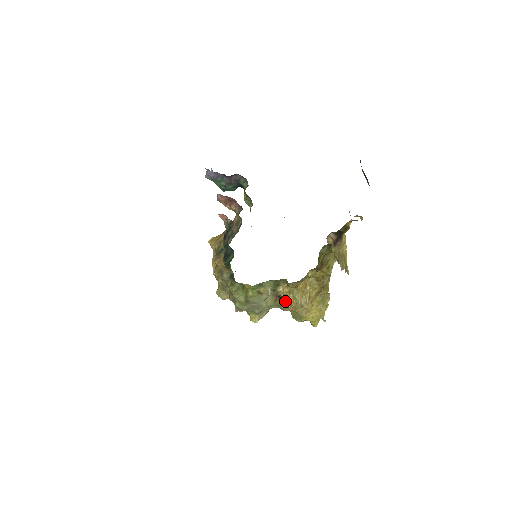
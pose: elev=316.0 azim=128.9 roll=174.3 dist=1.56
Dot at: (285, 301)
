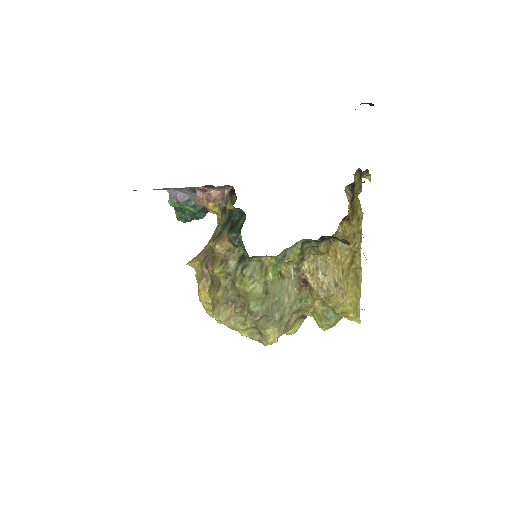
Dot at: (313, 286)
